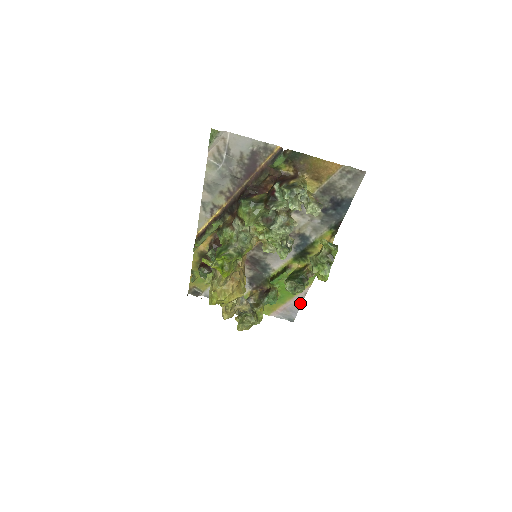
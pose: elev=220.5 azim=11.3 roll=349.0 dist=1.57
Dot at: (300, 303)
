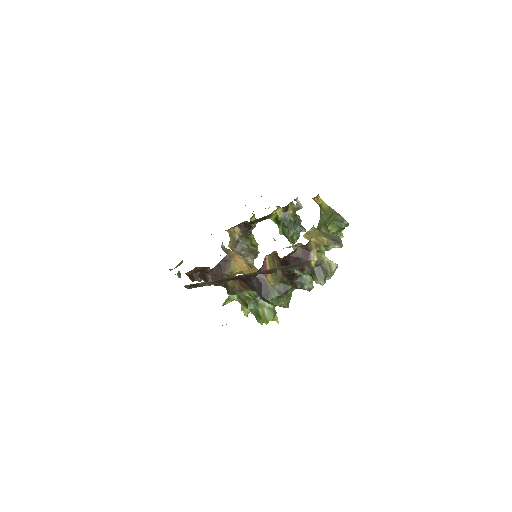
Dot at: occluded
